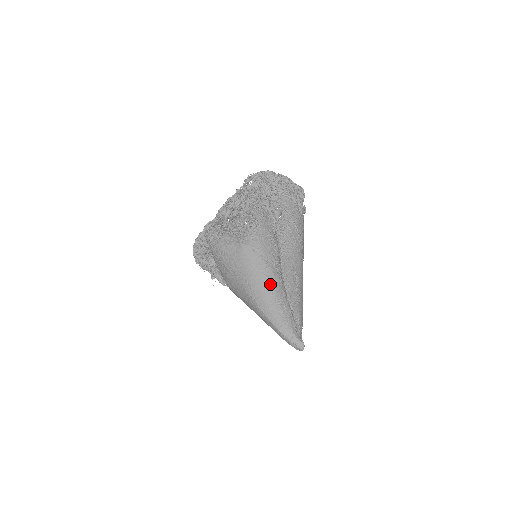
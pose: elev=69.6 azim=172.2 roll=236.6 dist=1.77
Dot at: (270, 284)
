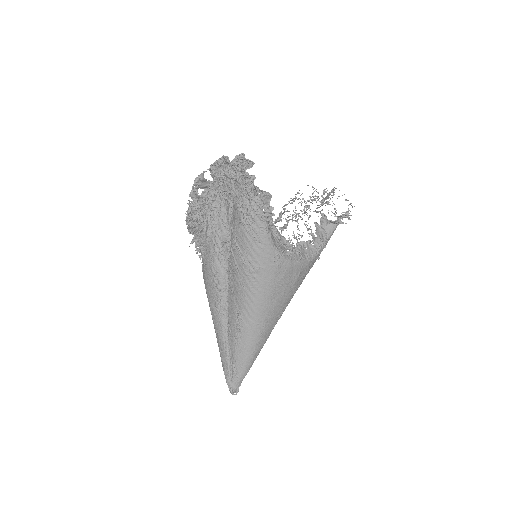
Dot at: (213, 323)
